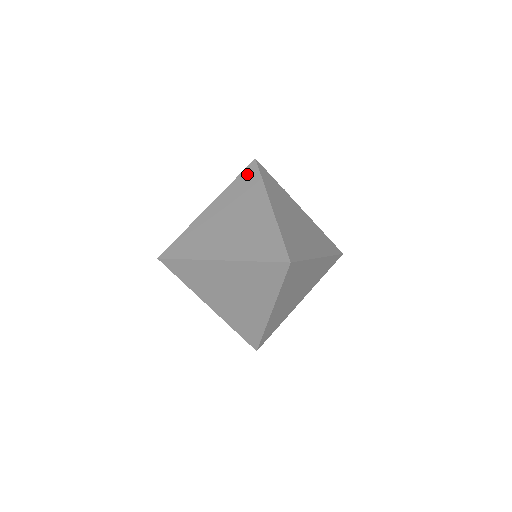
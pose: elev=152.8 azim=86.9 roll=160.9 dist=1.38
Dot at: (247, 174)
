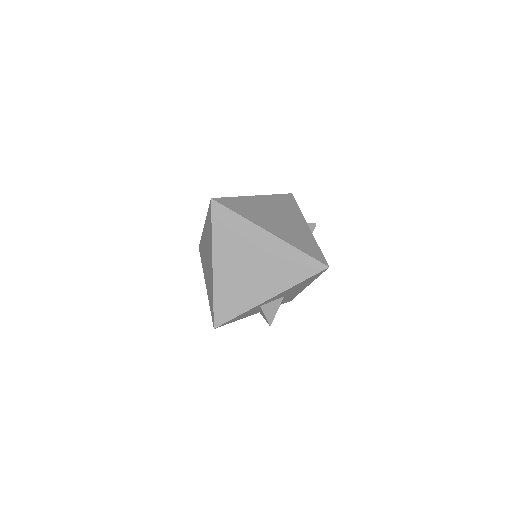
Dot at: occluded
